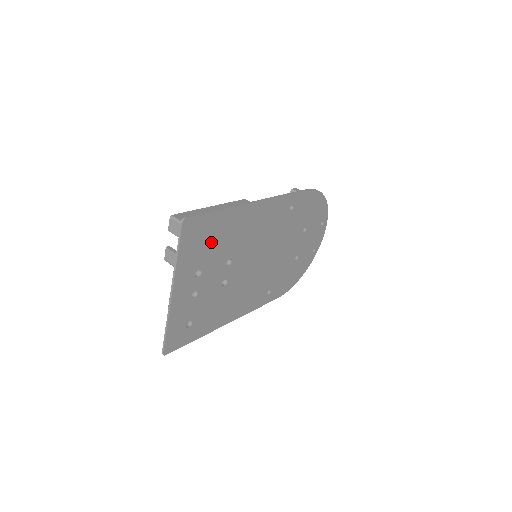
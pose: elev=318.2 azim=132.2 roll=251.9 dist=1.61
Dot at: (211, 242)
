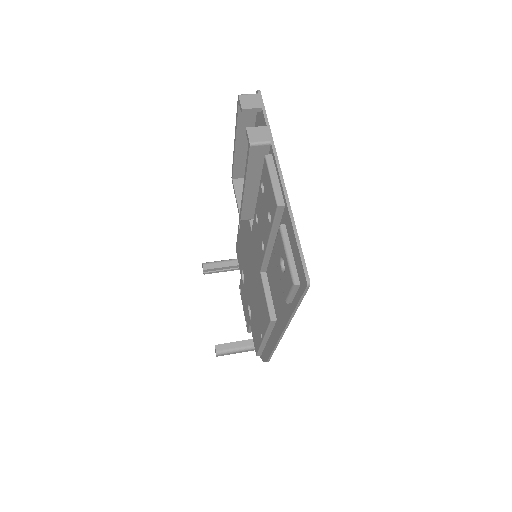
Dot at: occluded
